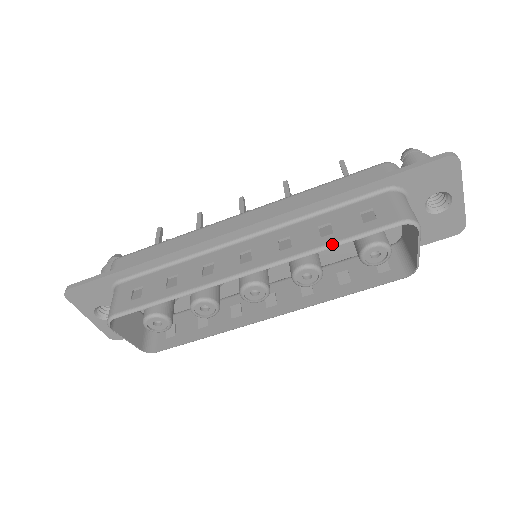
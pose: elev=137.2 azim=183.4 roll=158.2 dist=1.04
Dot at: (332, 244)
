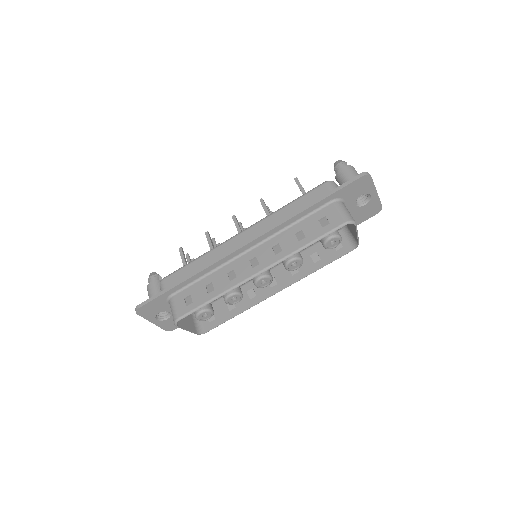
Dot at: (307, 245)
